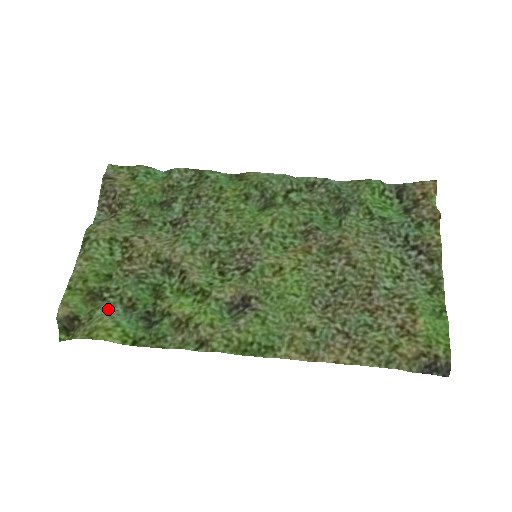
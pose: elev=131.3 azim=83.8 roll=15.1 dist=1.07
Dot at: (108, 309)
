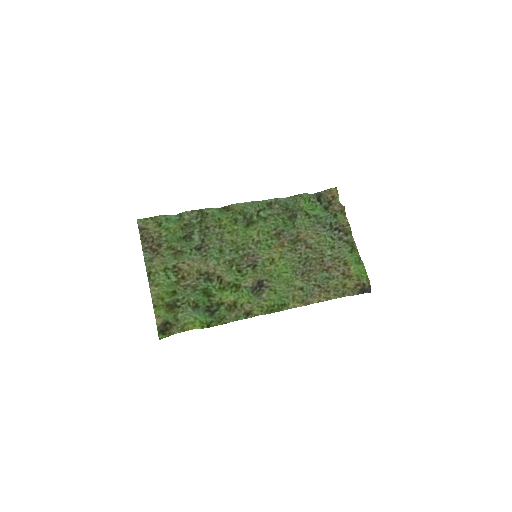
Dot at: (185, 312)
